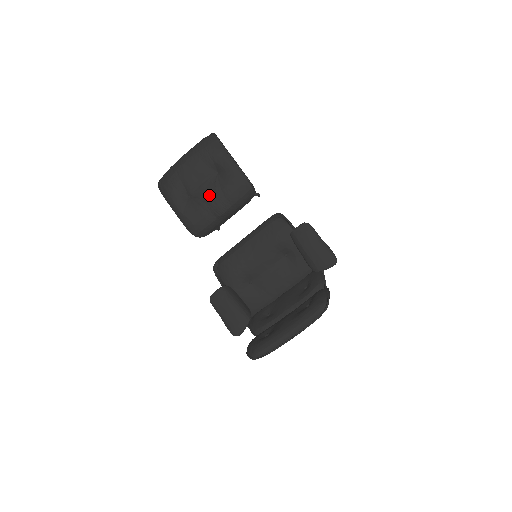
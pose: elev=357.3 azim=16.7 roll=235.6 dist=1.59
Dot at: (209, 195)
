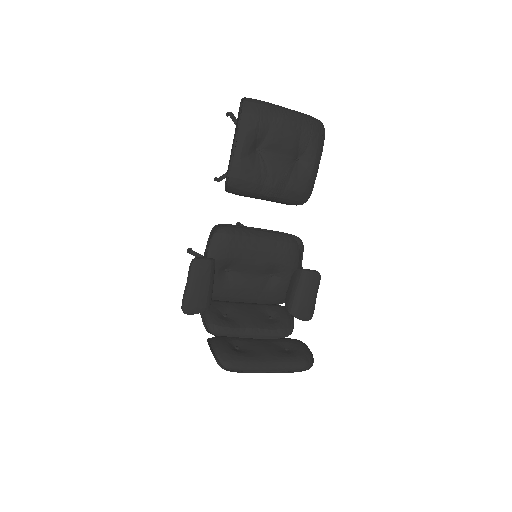
Dot at: (278, 171)
